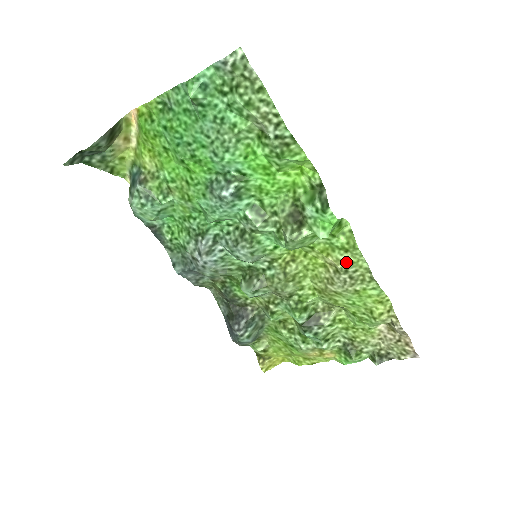
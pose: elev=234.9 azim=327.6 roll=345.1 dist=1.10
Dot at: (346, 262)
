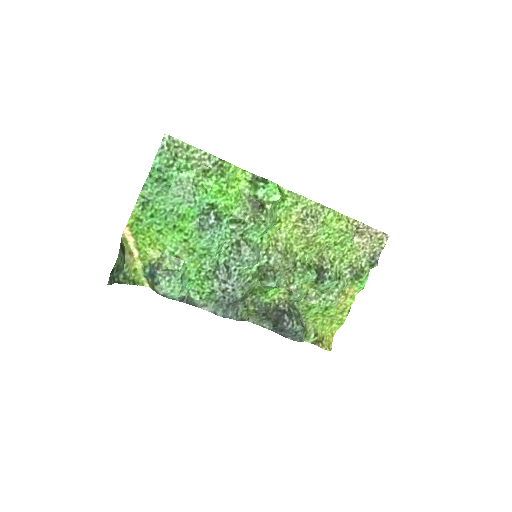
Dot at: (302, 210)
